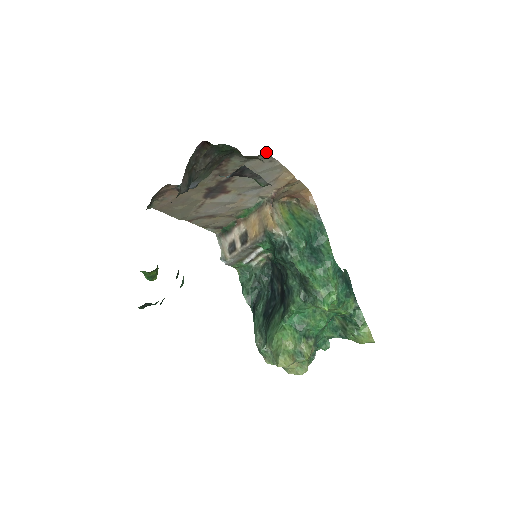
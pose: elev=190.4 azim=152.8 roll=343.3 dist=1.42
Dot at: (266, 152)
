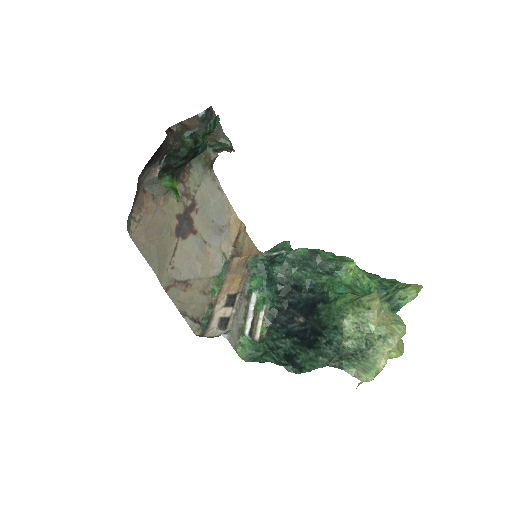
Dot at: (213, 171)
